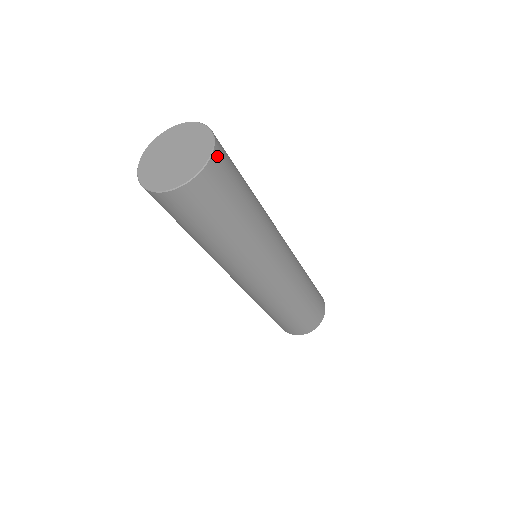
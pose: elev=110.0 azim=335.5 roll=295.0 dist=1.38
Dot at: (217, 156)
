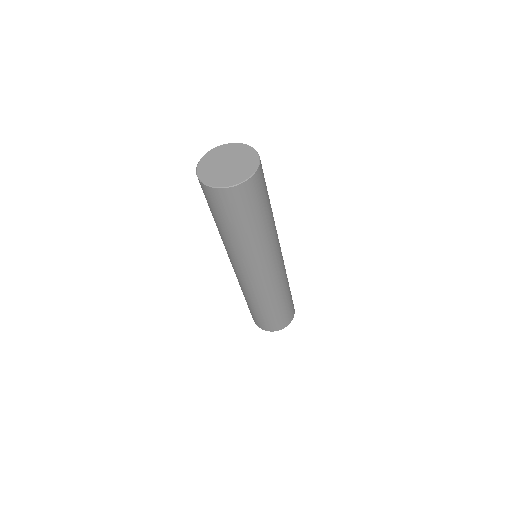
Dot at: (249, 184)
